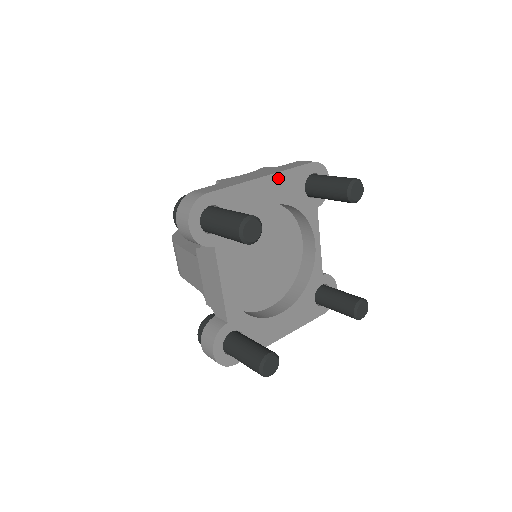
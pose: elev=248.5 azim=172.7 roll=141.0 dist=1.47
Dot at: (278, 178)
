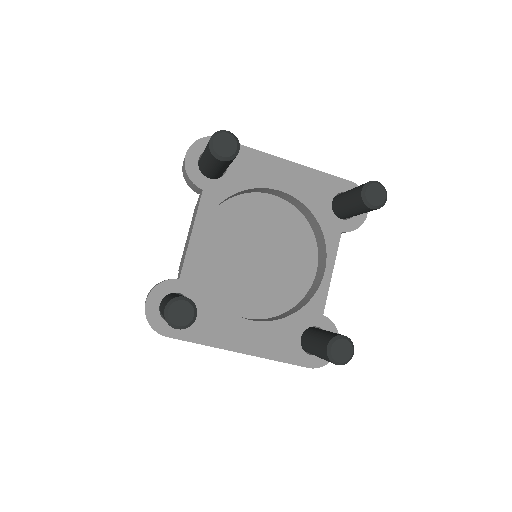
Dot at: (303, 172)
